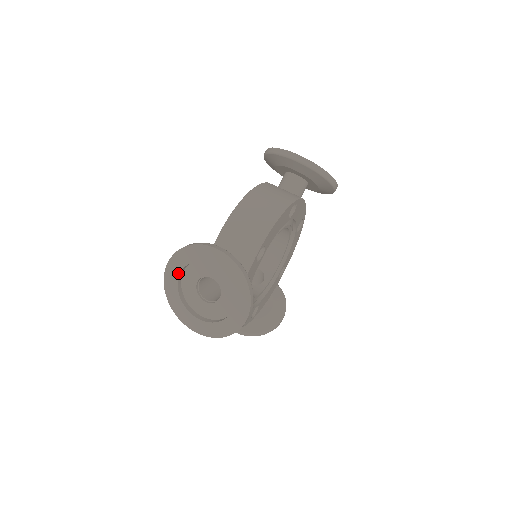
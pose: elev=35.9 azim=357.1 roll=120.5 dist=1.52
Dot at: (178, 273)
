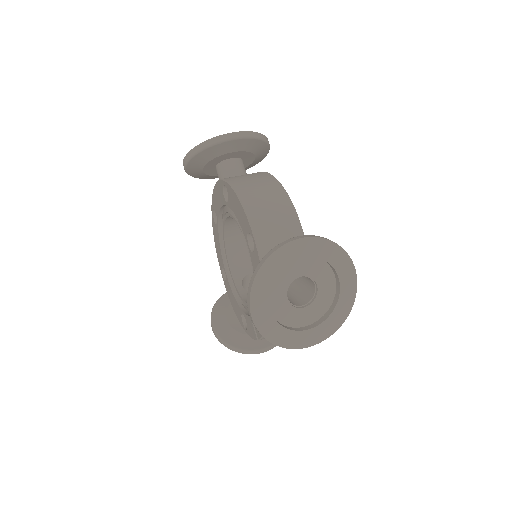
Dot at: (267, 300)
